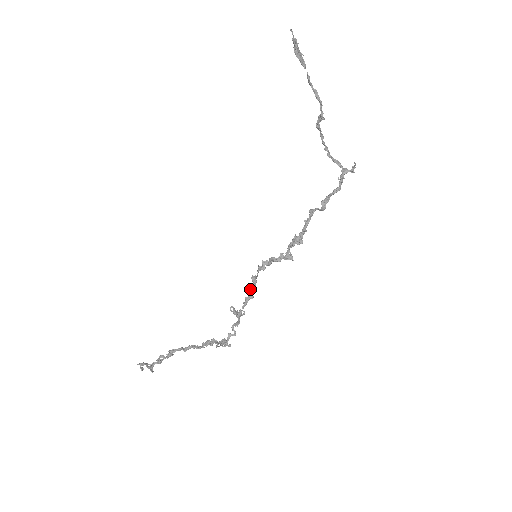
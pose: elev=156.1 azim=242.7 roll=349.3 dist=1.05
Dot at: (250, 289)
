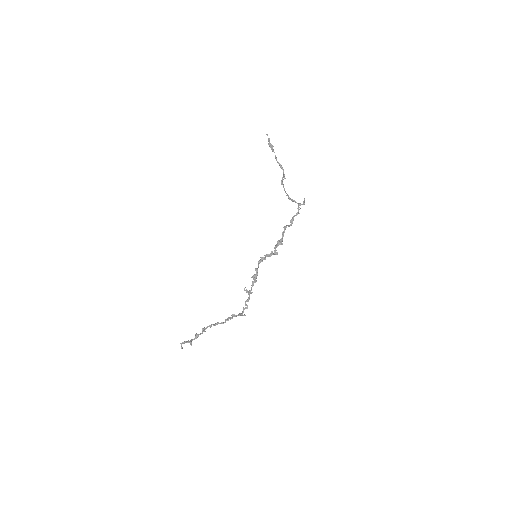
Dot at: (255, 276)
